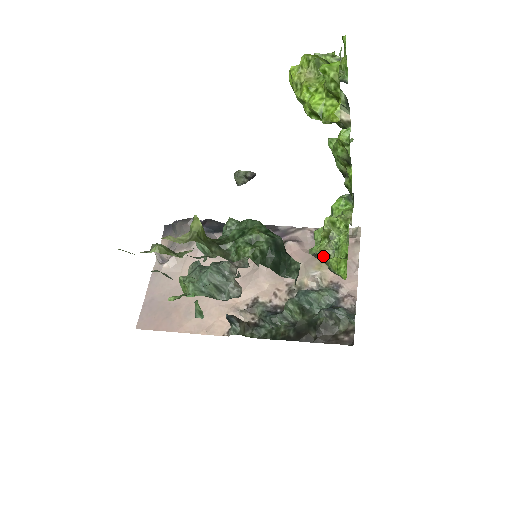
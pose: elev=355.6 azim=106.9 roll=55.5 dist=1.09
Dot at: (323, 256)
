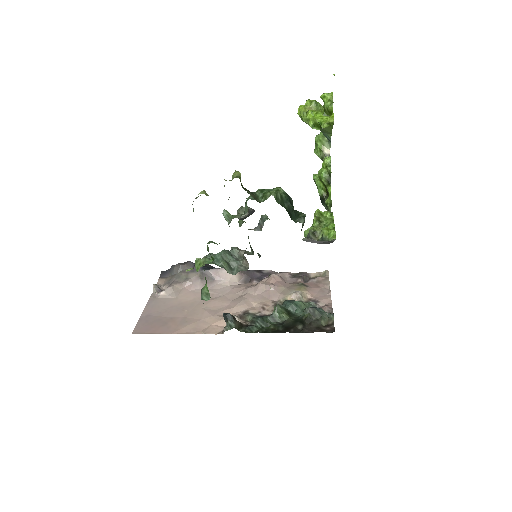
Dot at: (316, 232)
